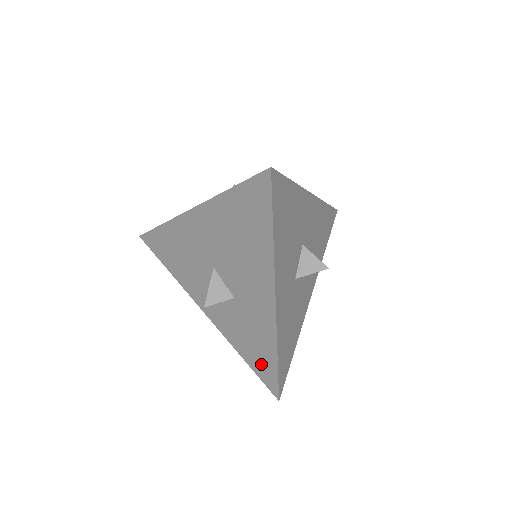
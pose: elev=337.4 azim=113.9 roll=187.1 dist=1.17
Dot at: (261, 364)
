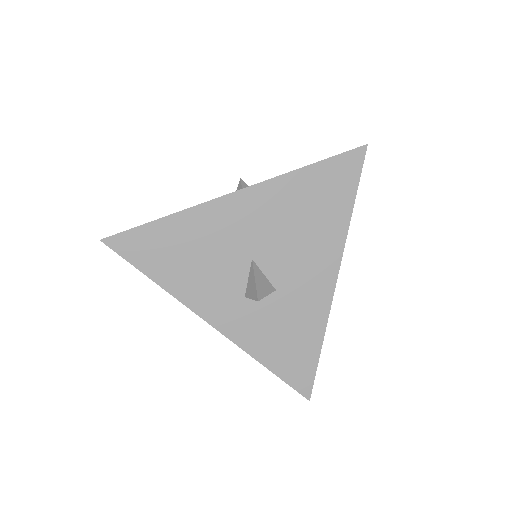
Dot at: (295, 363)
